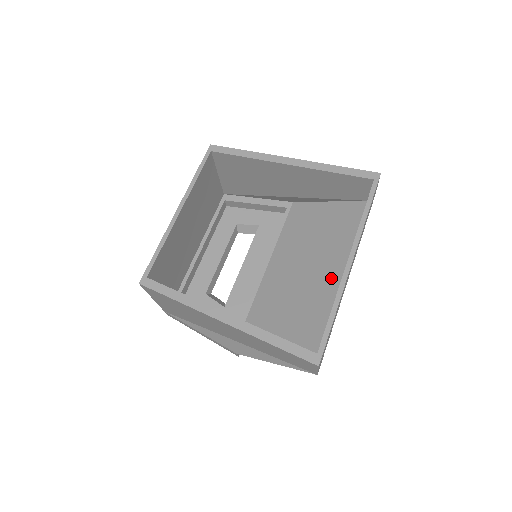
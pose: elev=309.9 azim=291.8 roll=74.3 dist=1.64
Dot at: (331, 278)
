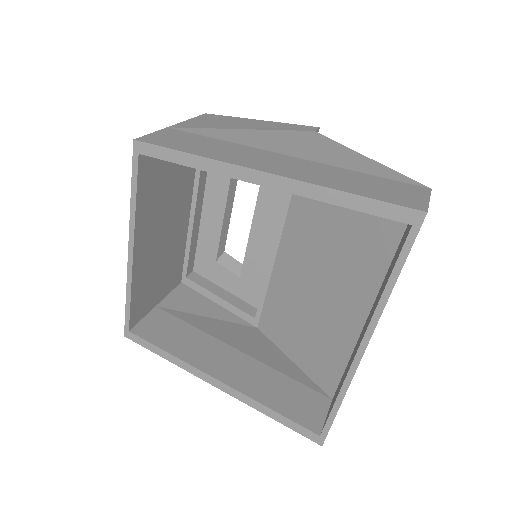
Dot at: (352, 309)
